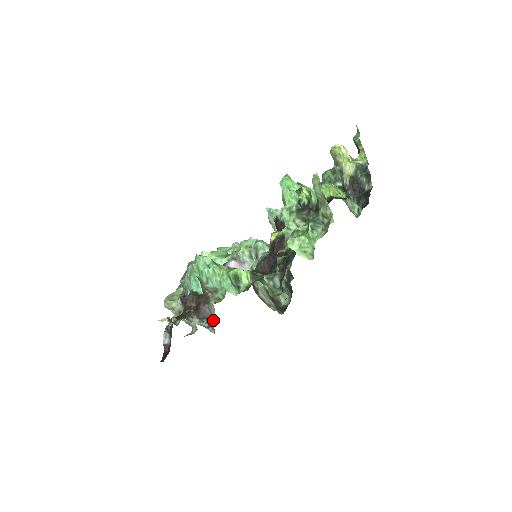
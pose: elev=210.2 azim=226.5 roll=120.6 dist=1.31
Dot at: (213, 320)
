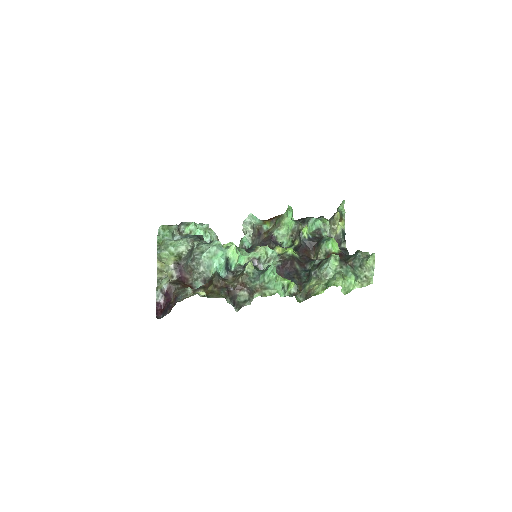
Dot at: (245, 304)
